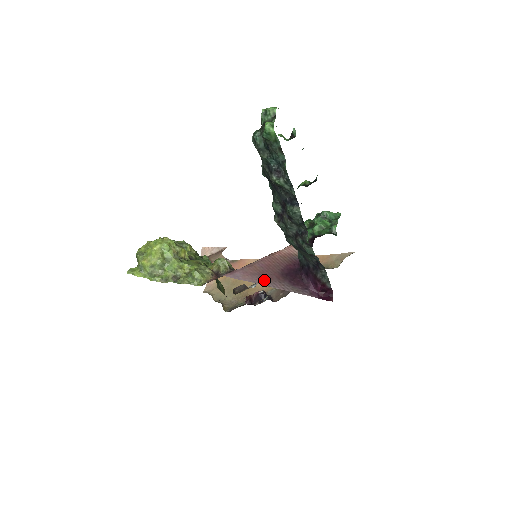
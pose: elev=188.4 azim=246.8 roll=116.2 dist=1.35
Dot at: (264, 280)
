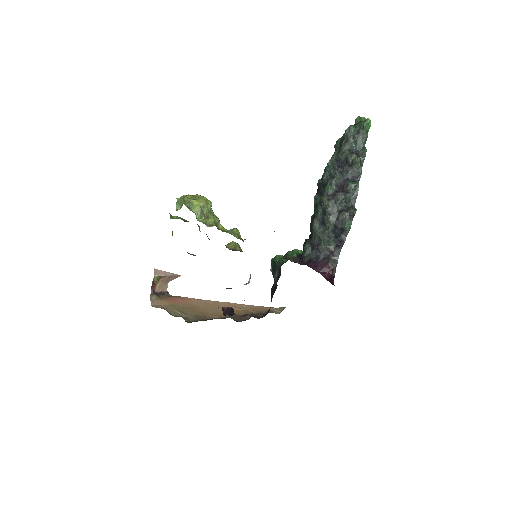
Dot at: occluded
